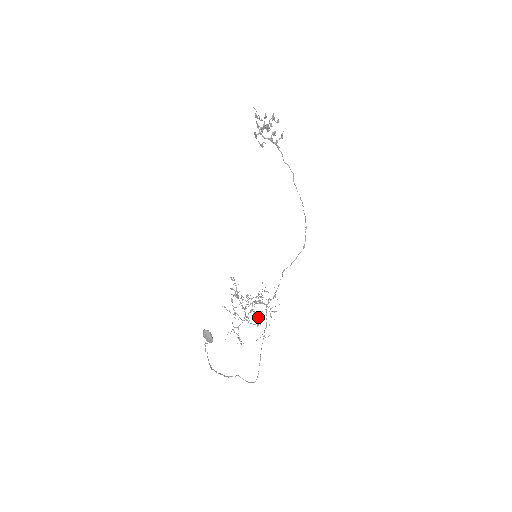
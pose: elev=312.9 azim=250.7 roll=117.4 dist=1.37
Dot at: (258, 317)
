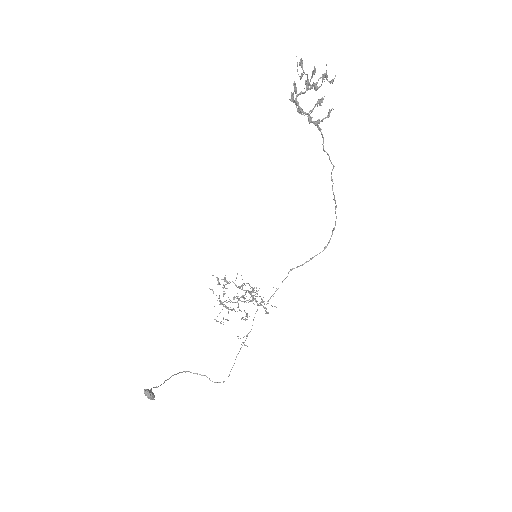
Dot at: (245, 316)
